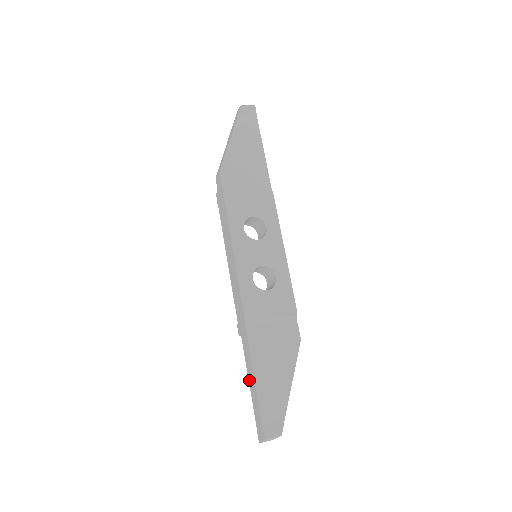
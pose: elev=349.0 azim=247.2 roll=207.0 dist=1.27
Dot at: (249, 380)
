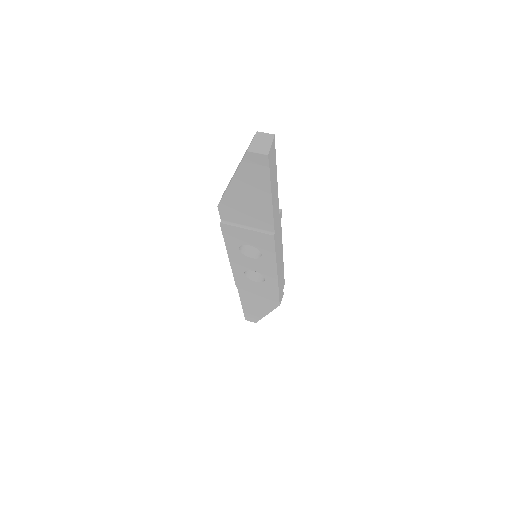
Dot at: occluded
